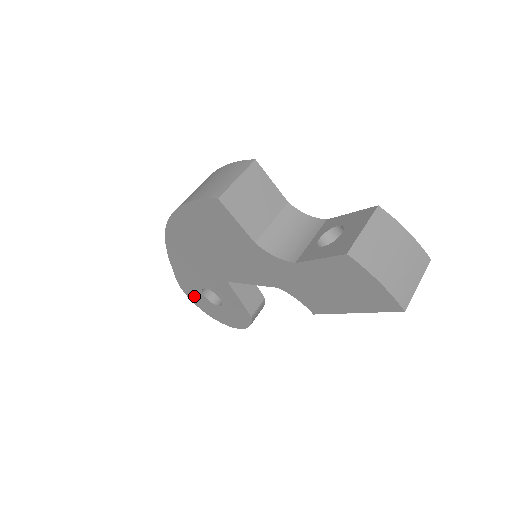
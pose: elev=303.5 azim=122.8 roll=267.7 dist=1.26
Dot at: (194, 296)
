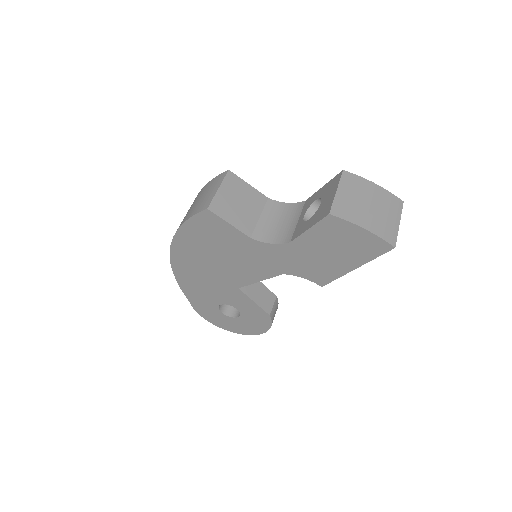
Dot at: (213, 318)
